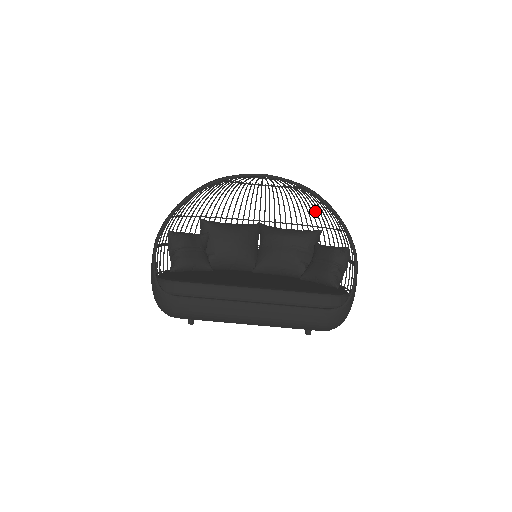
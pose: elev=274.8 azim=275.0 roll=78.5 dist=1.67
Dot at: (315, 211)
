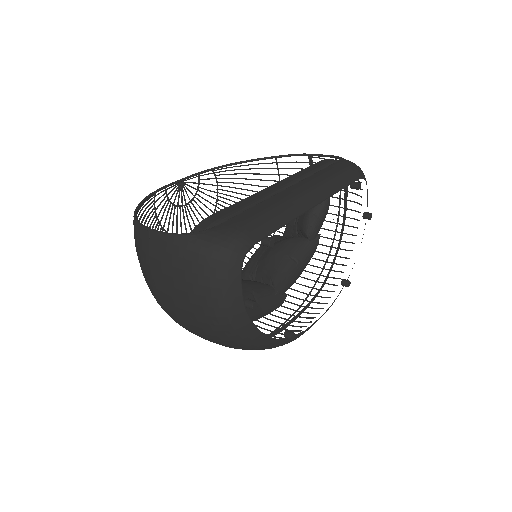
Dot at: occluded
